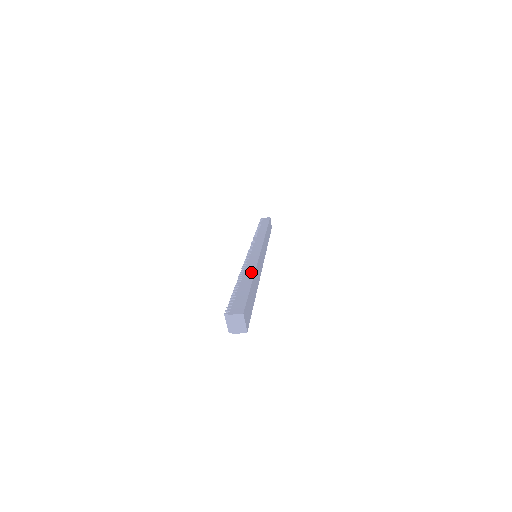
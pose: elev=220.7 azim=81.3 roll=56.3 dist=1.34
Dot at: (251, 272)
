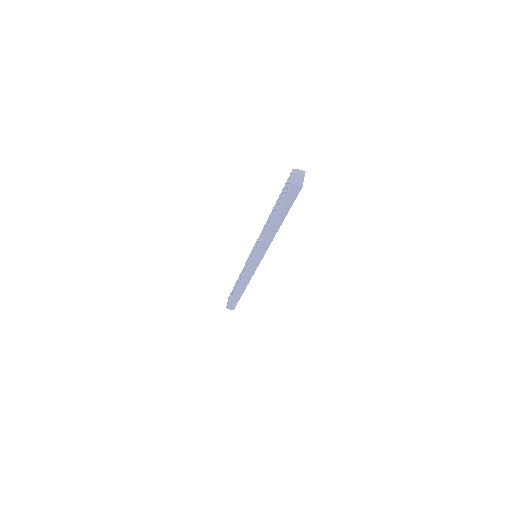
Dot at: occluded
